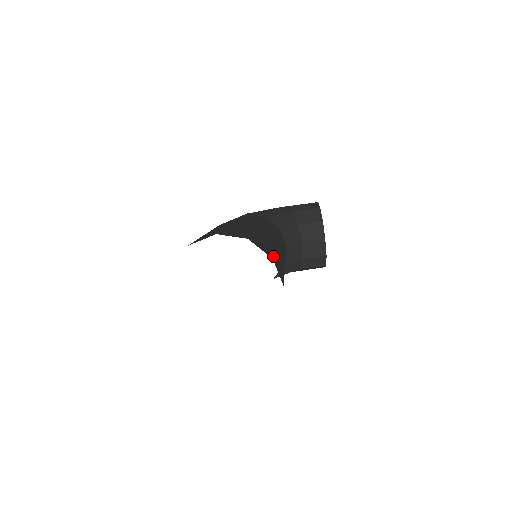
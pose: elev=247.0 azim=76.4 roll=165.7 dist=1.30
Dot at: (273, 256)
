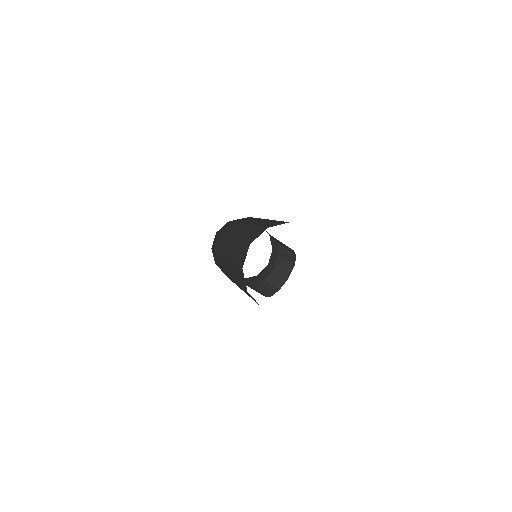
Dot at: occluded
